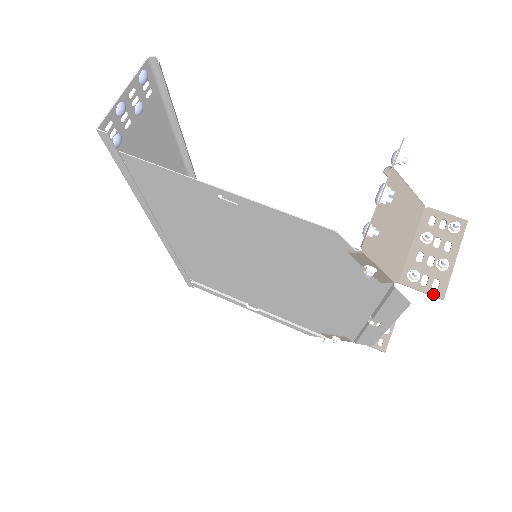
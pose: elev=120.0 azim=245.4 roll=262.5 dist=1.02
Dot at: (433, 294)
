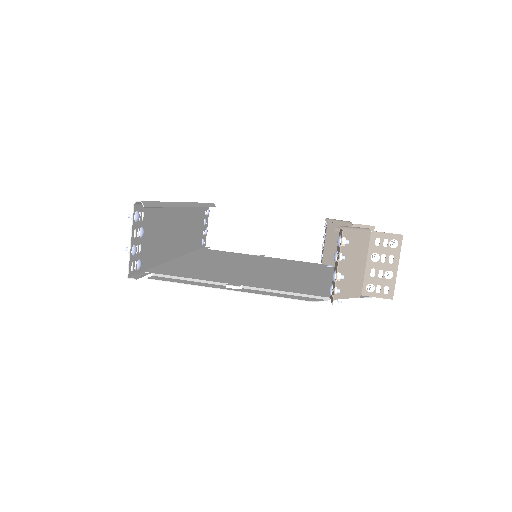
Dot at: (385, 297)
